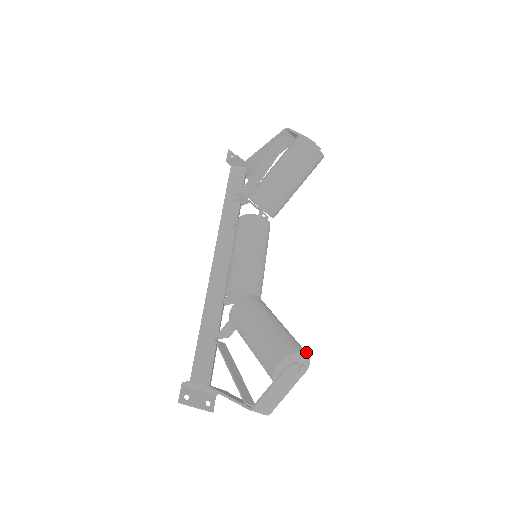
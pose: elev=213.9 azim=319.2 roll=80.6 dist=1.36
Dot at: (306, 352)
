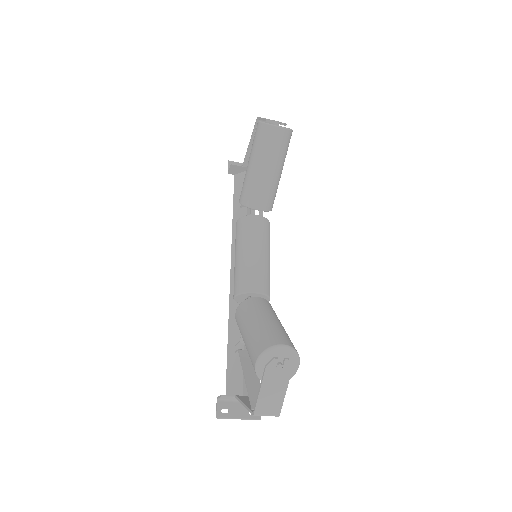
Dot at: (286, 344)
